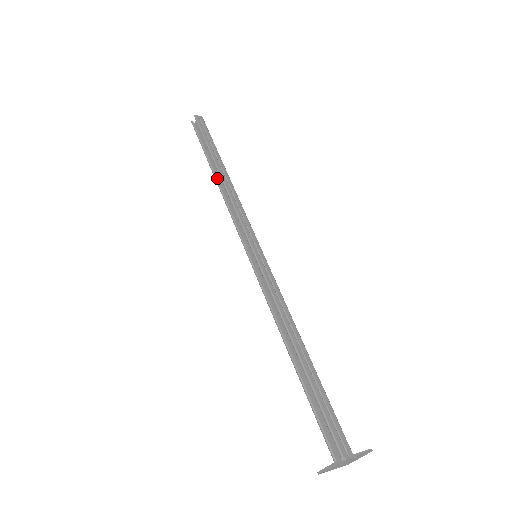
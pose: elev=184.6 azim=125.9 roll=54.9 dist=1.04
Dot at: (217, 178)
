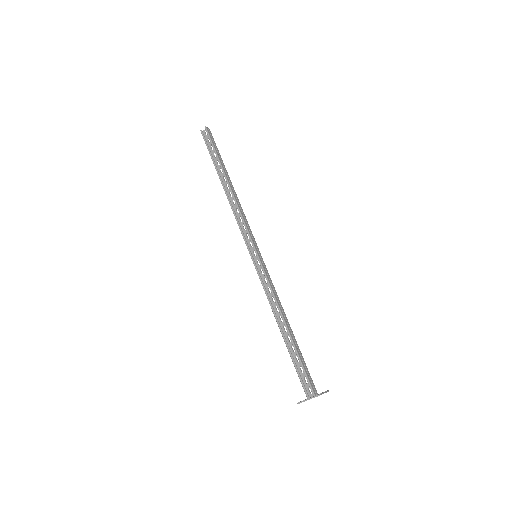
Dot at: (225, 187)
